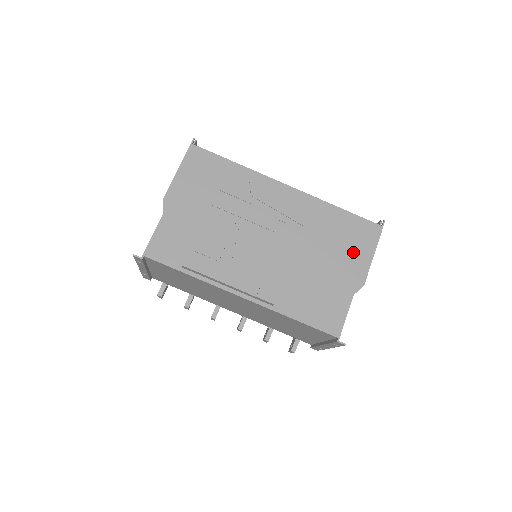
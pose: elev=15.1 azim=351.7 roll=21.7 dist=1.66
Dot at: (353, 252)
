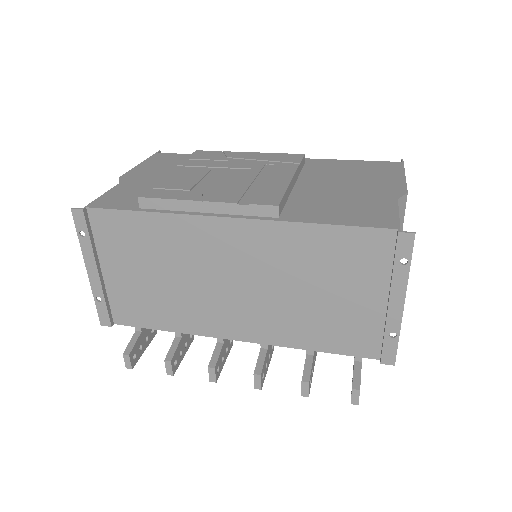
Dot at: (375, 177)
